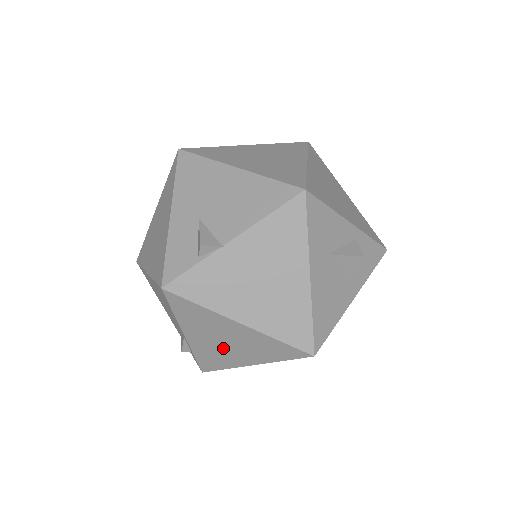
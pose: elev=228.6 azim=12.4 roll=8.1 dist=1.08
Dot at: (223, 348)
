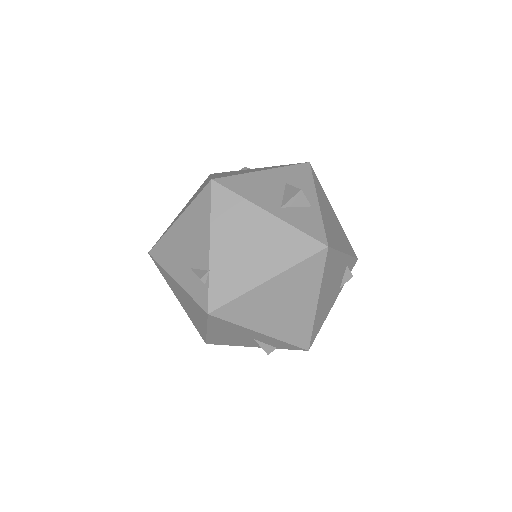
Dot at: occluded
